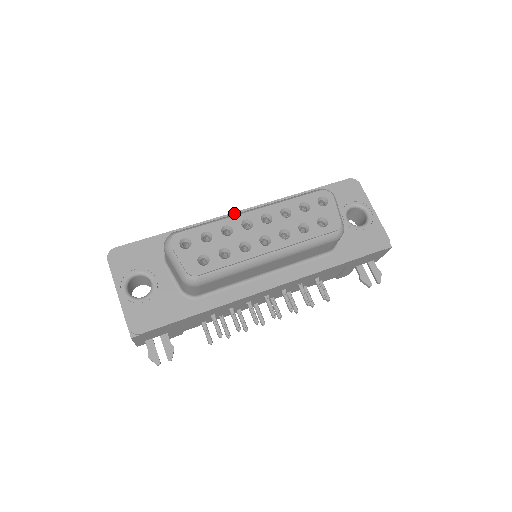
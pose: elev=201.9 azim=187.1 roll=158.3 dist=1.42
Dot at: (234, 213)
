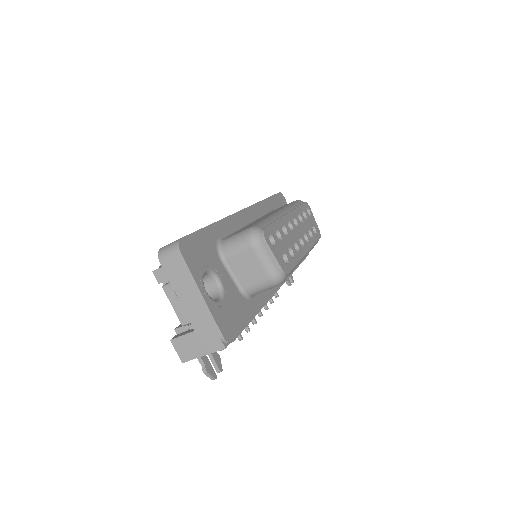
Dot at: (241, 211)
